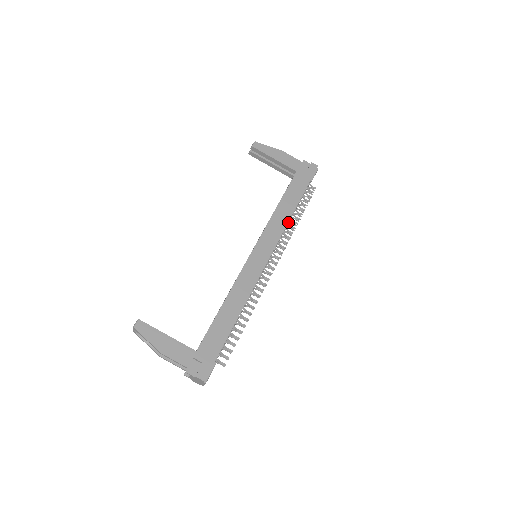
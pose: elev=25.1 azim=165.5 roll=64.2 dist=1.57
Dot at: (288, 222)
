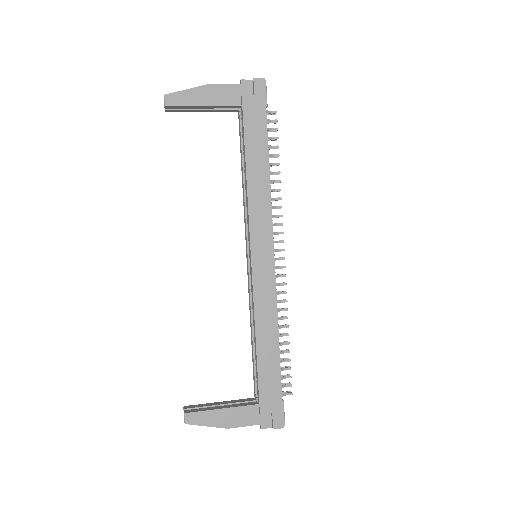
Dot at: occluded
